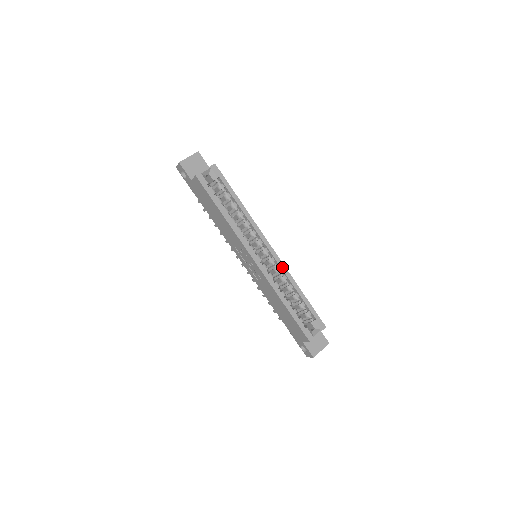
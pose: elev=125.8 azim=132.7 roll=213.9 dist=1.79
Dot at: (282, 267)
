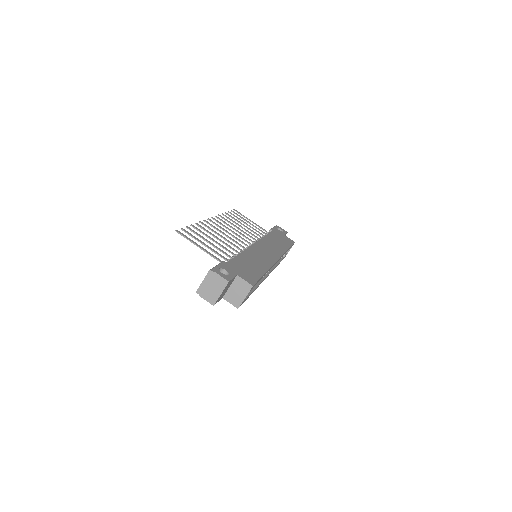
Dot at: occluded
